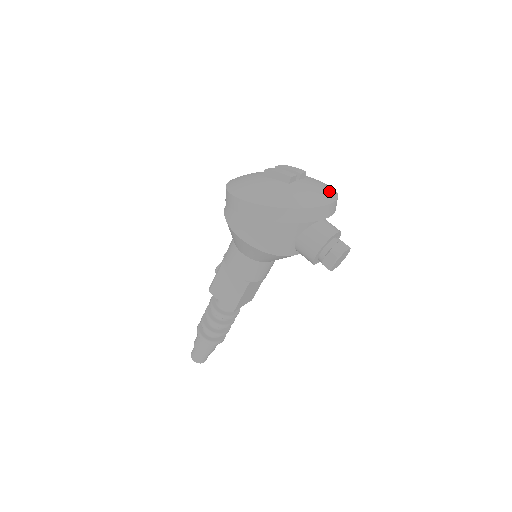
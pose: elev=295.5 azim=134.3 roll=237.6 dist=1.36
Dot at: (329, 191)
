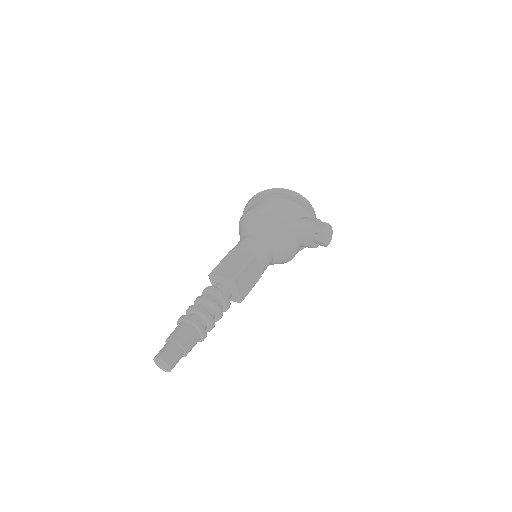
Dot at: occluded
